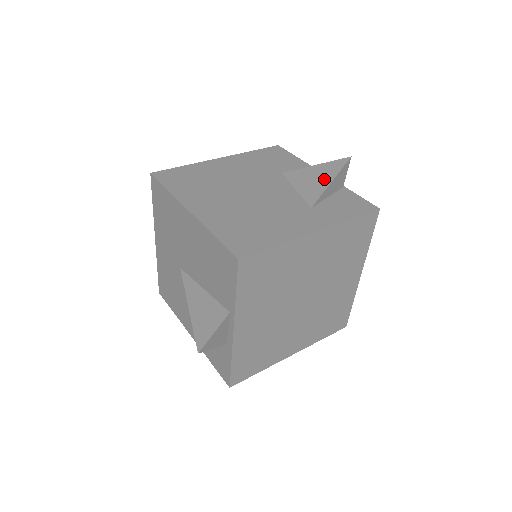
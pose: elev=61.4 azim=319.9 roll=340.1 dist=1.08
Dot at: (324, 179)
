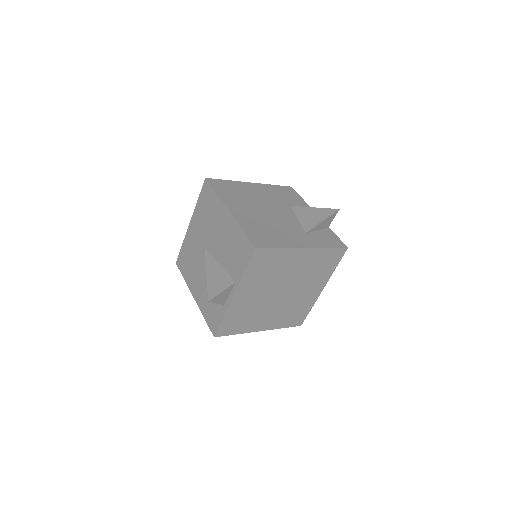
Dot at: (318, 218)
